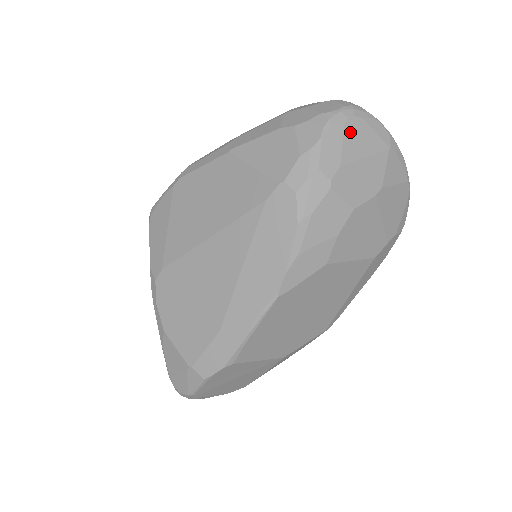
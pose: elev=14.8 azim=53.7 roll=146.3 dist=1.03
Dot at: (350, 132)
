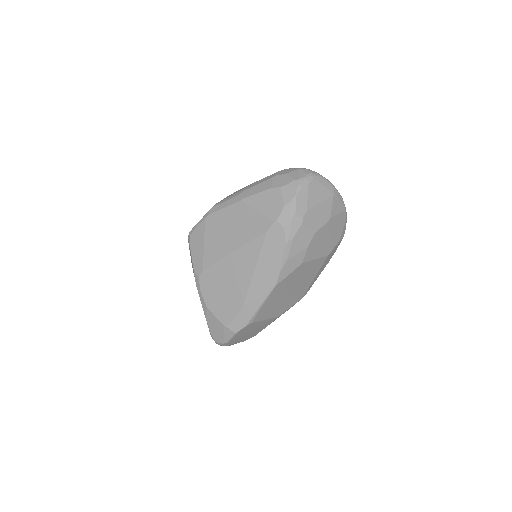
Dot at: (311, 190)
